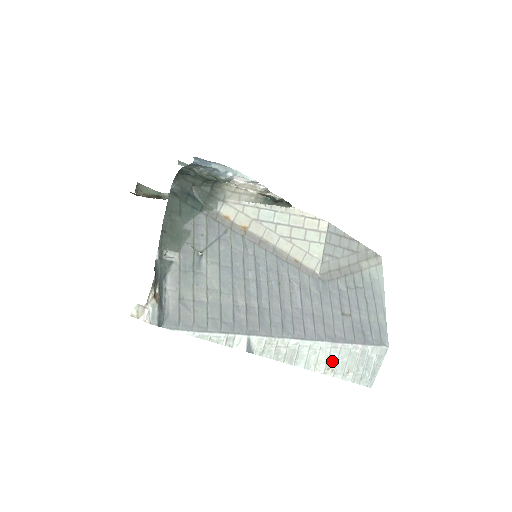
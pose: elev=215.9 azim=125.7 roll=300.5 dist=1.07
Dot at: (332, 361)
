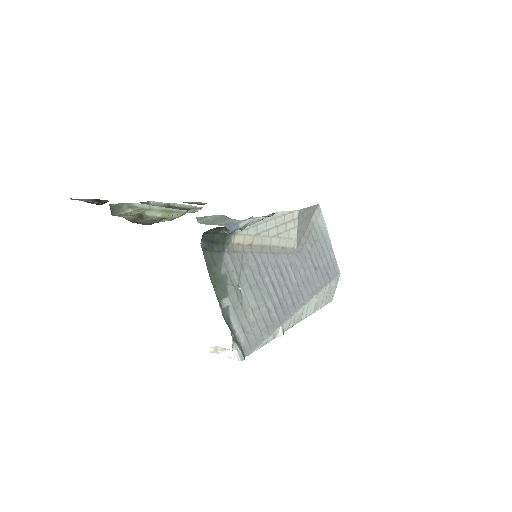
Dot at: (316, 304)
